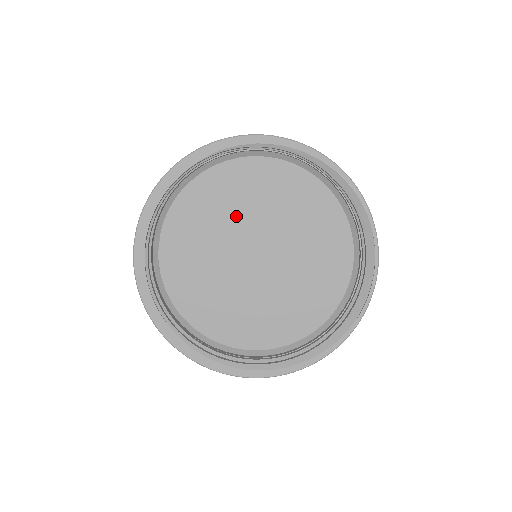
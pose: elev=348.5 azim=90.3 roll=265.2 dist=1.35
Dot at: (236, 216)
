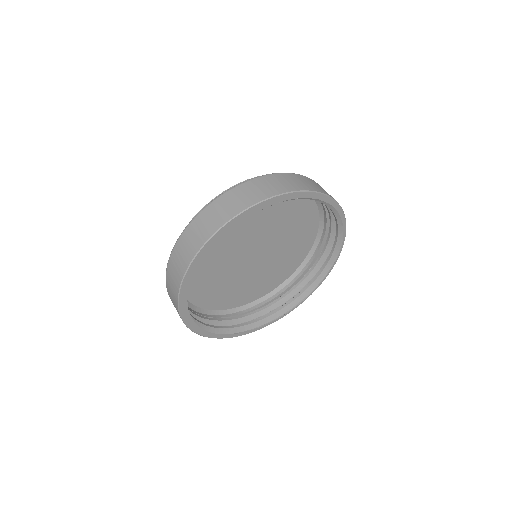
Dot at: (257, 225)
